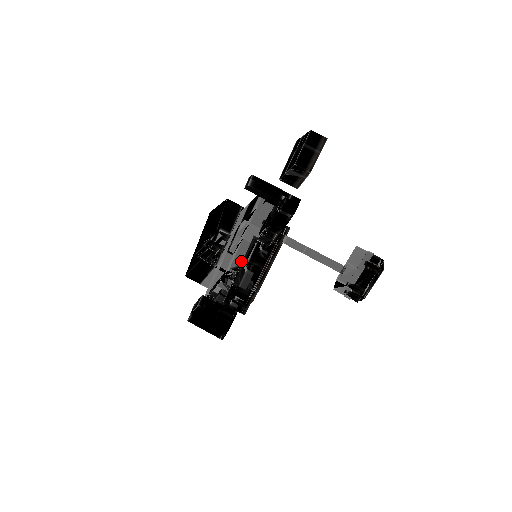
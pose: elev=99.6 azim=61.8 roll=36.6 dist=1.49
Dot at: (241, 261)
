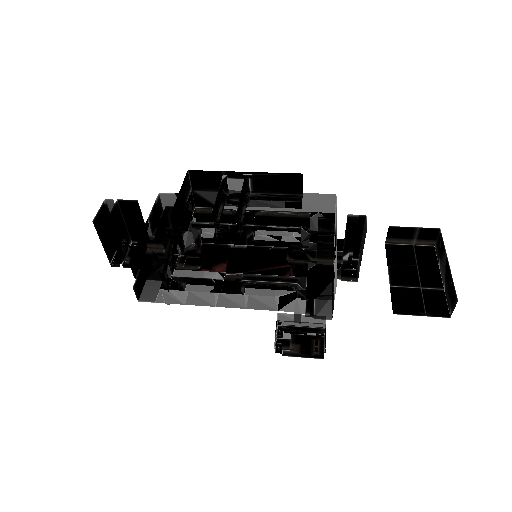
Dot at: occluded
